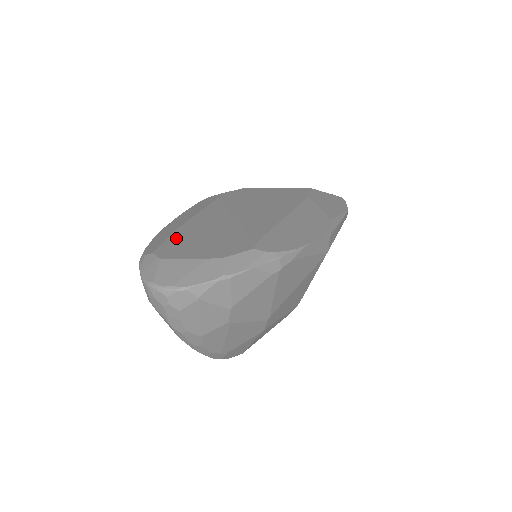
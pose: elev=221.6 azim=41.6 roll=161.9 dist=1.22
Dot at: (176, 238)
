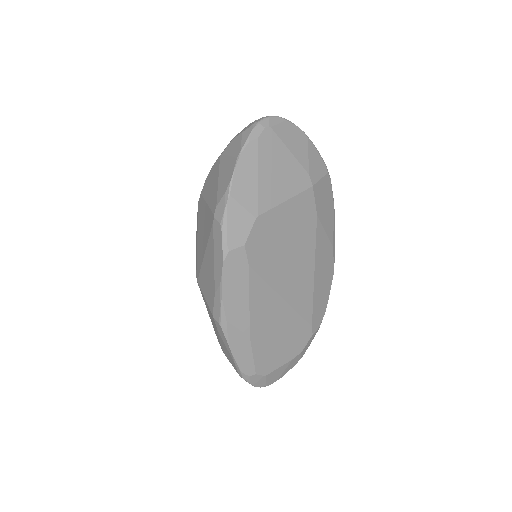
Dot at: (259, 351)
